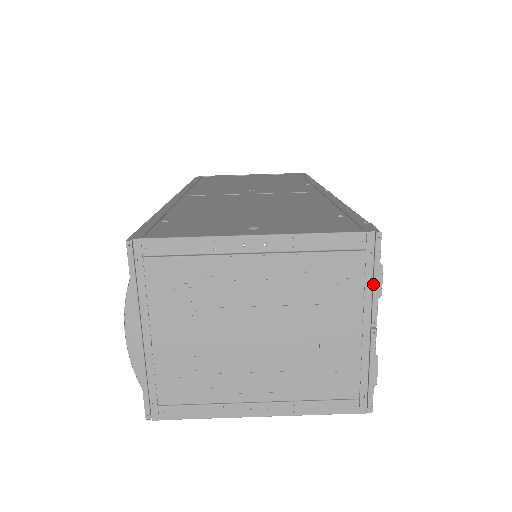
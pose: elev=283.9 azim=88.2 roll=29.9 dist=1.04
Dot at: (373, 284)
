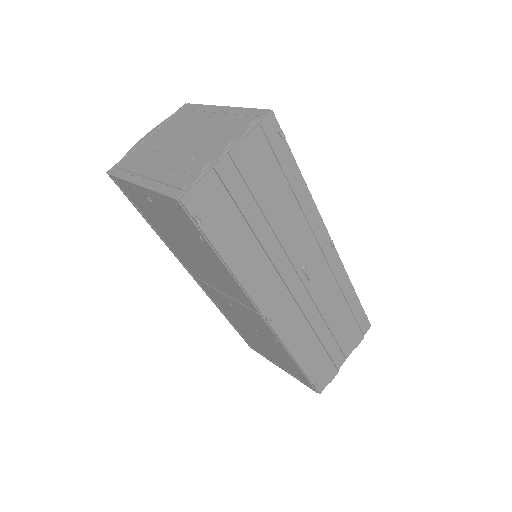
Dot at: (247, 132)
